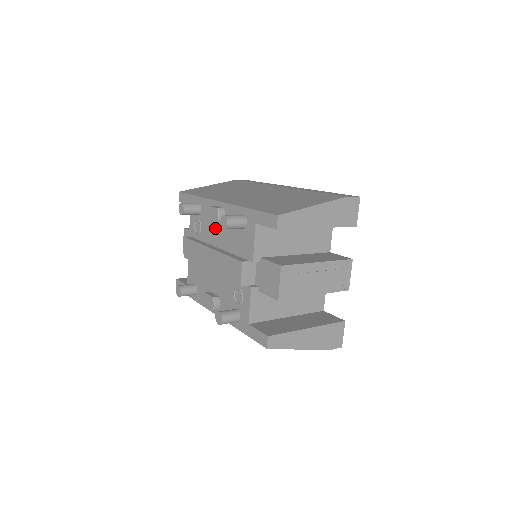
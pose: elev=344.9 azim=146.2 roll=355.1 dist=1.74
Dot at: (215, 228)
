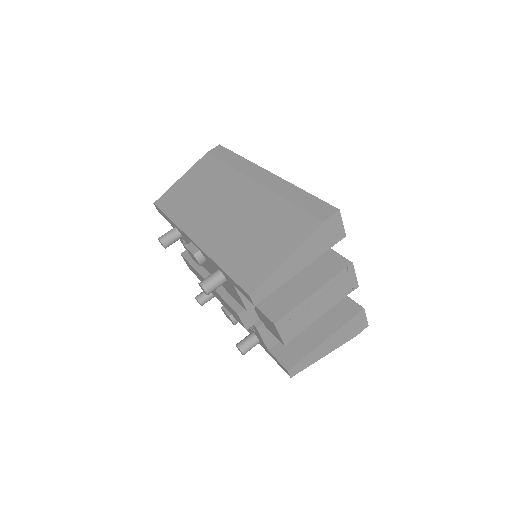
Dot at: occluded
